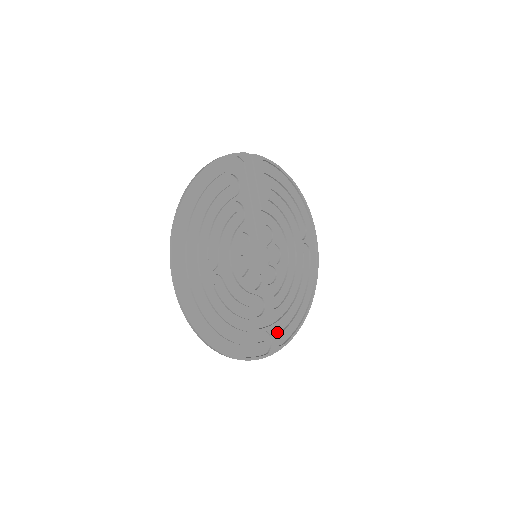
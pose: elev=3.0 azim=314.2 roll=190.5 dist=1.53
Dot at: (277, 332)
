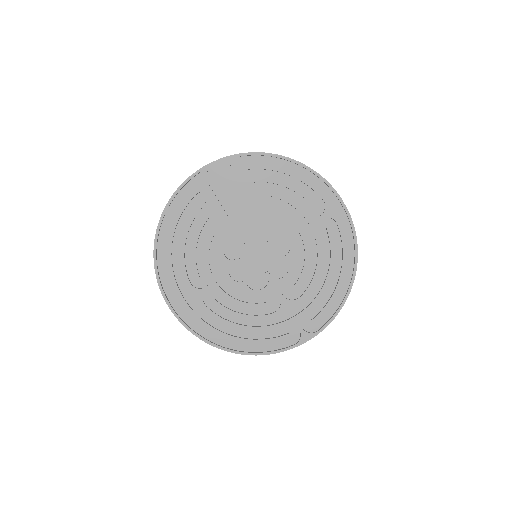
Dot at: (307, 320)
